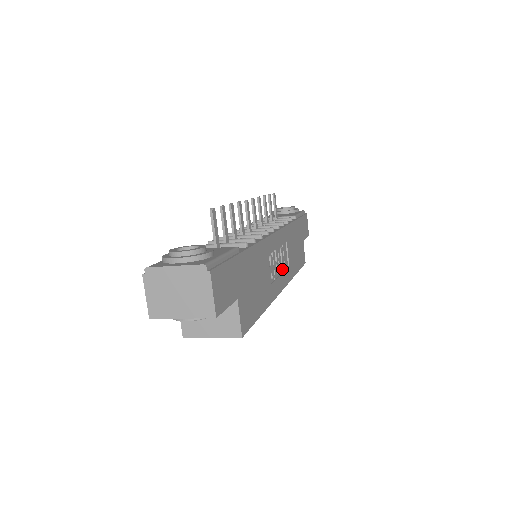
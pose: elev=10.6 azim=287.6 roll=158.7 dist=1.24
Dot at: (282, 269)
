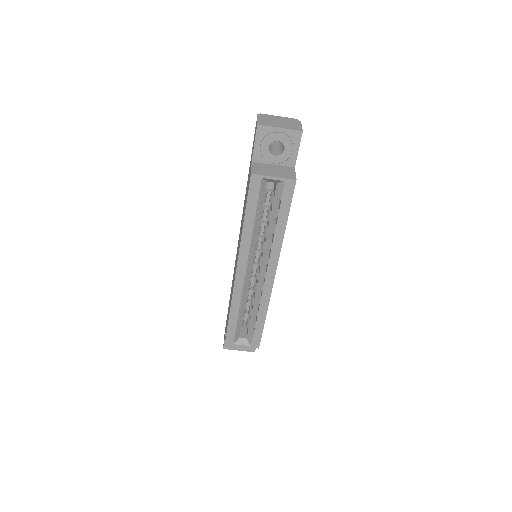
Dot at: occluded
